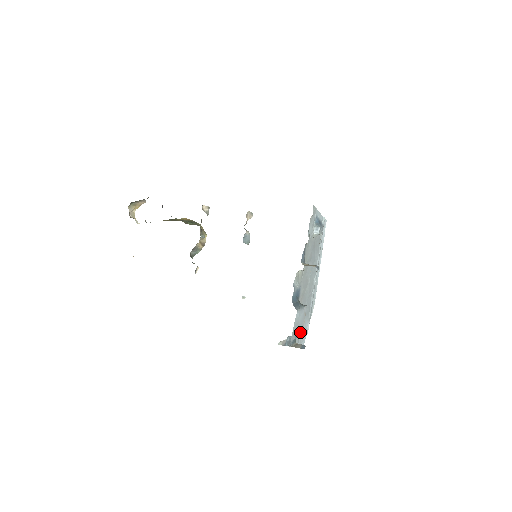
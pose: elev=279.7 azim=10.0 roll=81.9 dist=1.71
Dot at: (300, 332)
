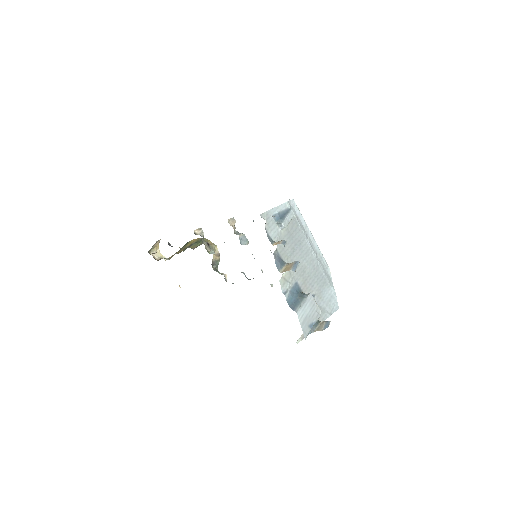
Dot at: (316, 317)
